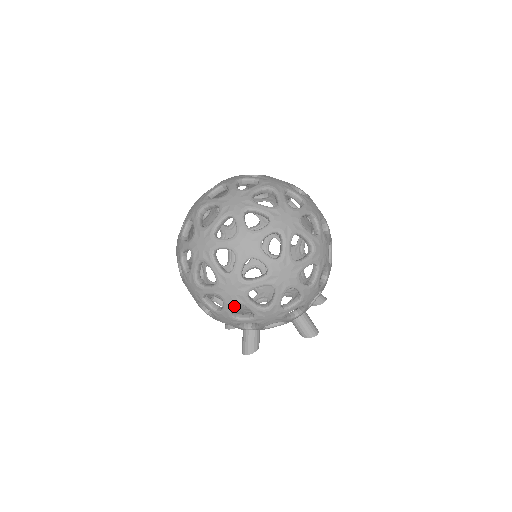
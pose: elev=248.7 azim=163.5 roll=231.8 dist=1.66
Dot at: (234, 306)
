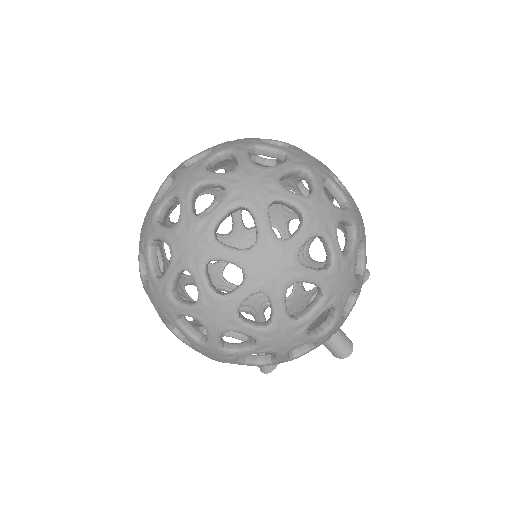
Dot at: occluded
